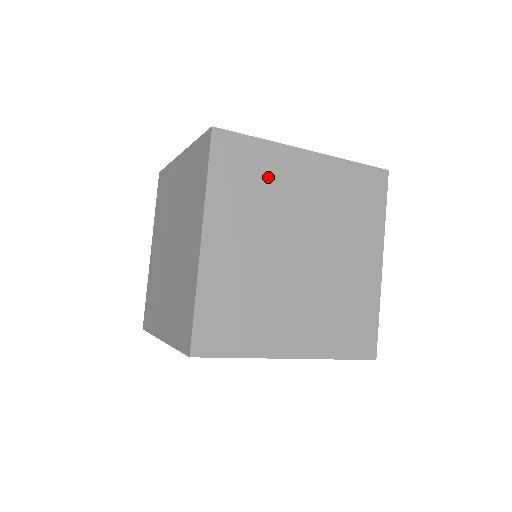
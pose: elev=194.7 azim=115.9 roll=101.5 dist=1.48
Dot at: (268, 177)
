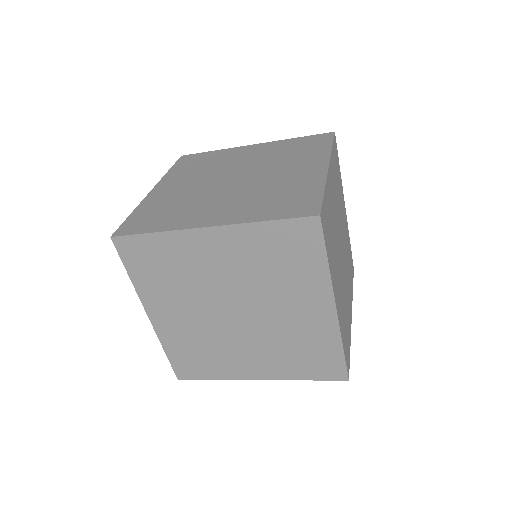
Dot at: (177, 262)
